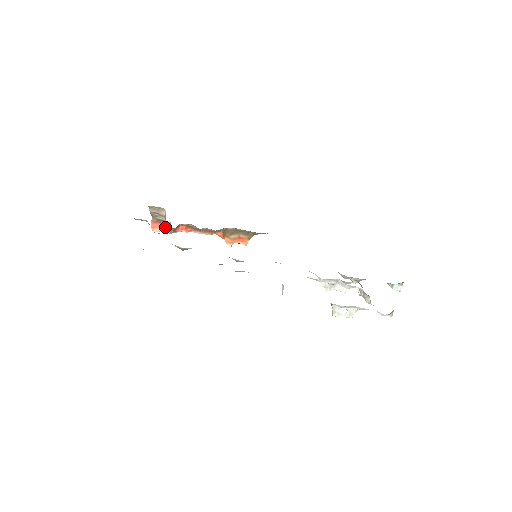
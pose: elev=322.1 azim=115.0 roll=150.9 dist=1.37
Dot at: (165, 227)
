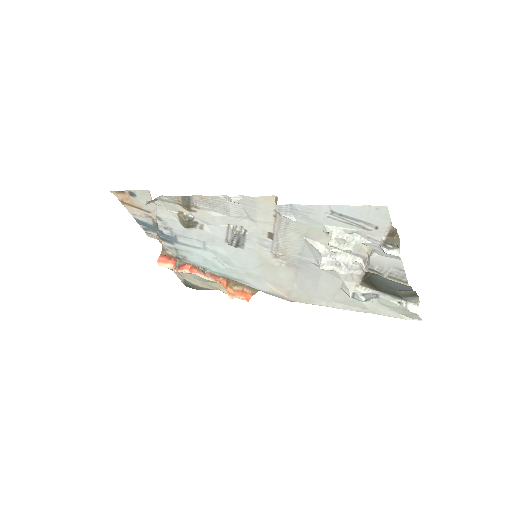
Dot at: (171, 264)
